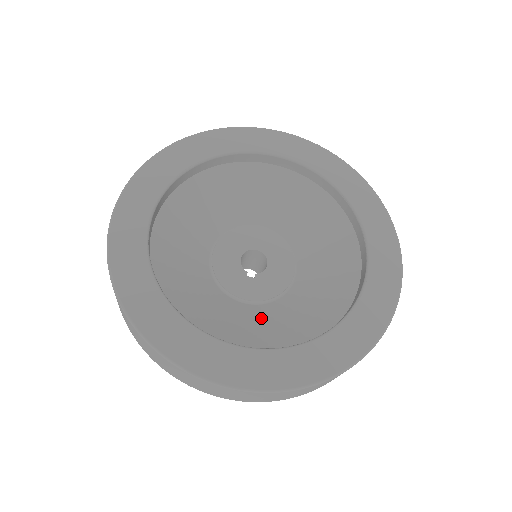
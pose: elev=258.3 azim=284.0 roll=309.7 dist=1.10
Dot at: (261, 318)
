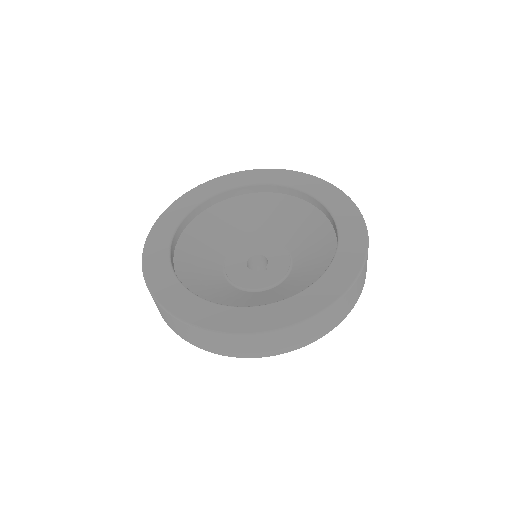
Dot at: (296, 280)
